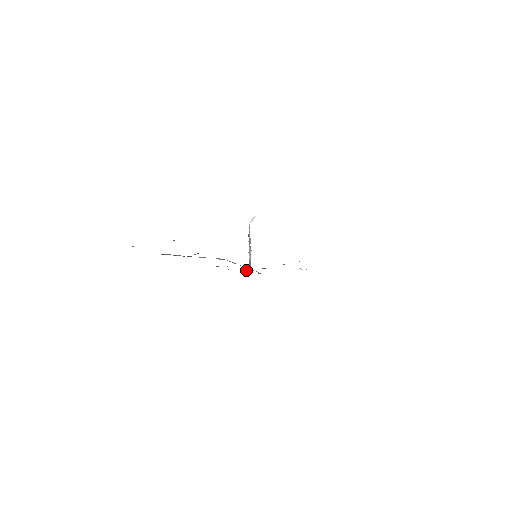
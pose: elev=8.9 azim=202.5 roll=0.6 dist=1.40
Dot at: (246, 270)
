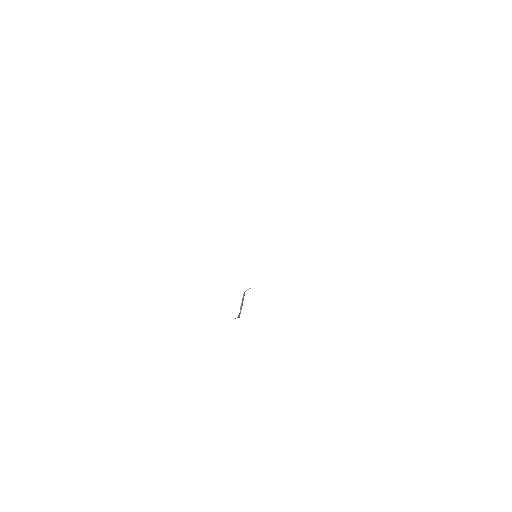
Dot at: (235, 318)
